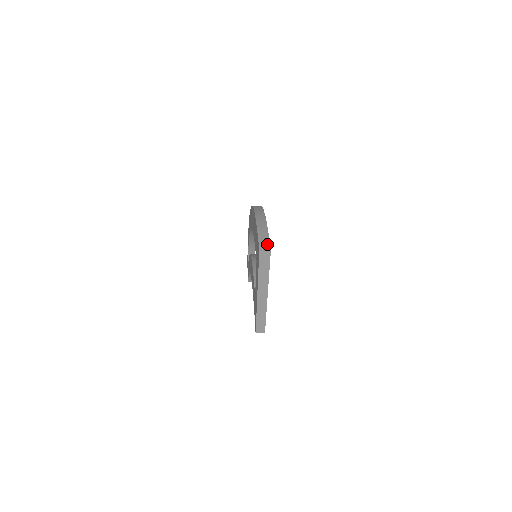
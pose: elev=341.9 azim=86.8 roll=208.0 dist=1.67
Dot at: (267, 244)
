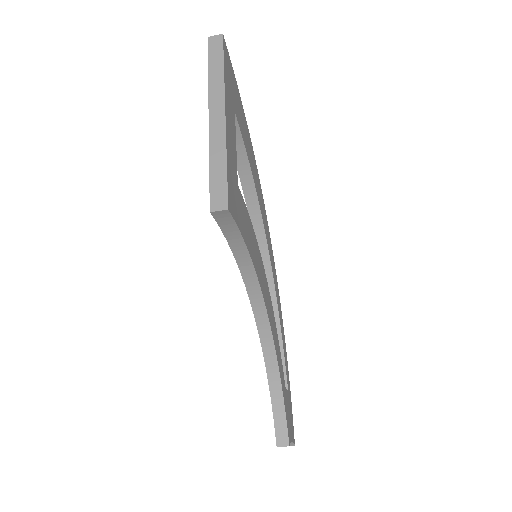
Dot at: occluded
